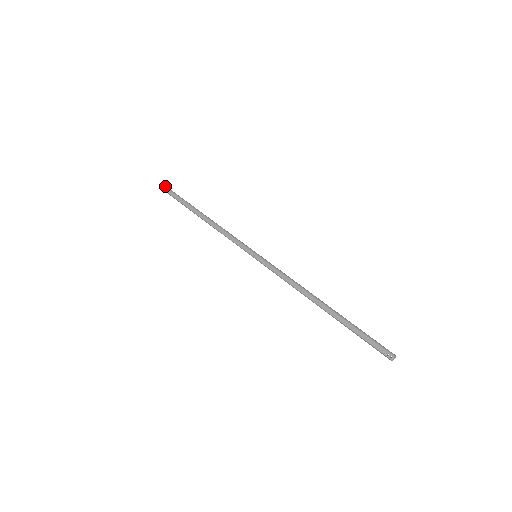
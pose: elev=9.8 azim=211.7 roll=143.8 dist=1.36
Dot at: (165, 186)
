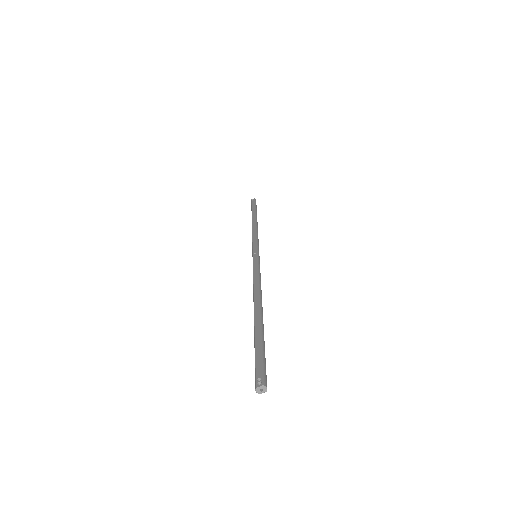
Dot at: (255, 200)
